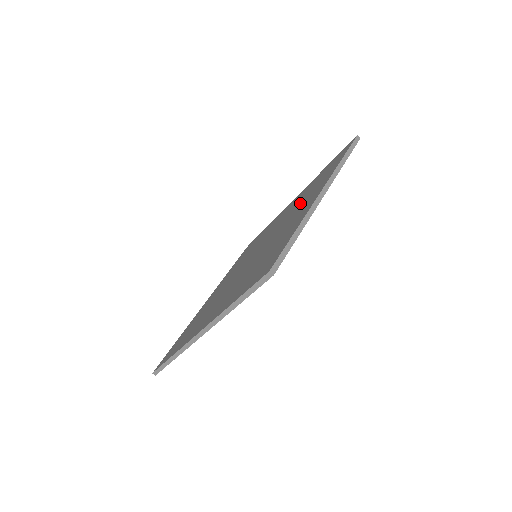
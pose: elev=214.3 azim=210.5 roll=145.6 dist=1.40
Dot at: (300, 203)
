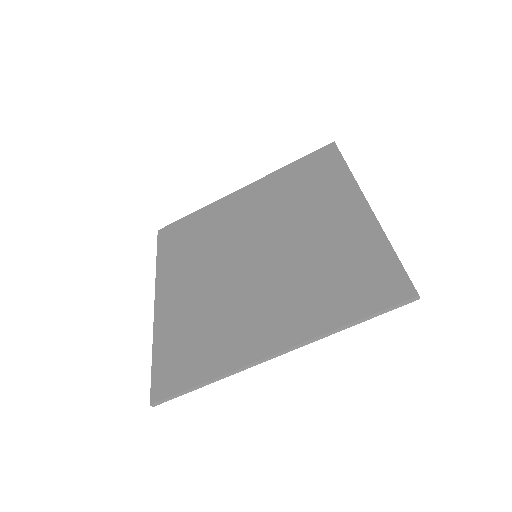
Dot at: (304, 204)
